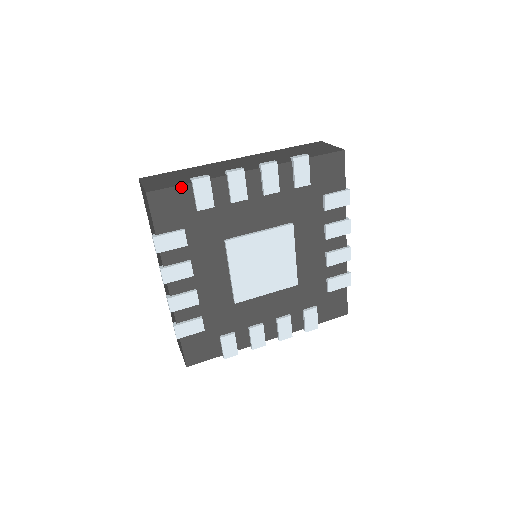
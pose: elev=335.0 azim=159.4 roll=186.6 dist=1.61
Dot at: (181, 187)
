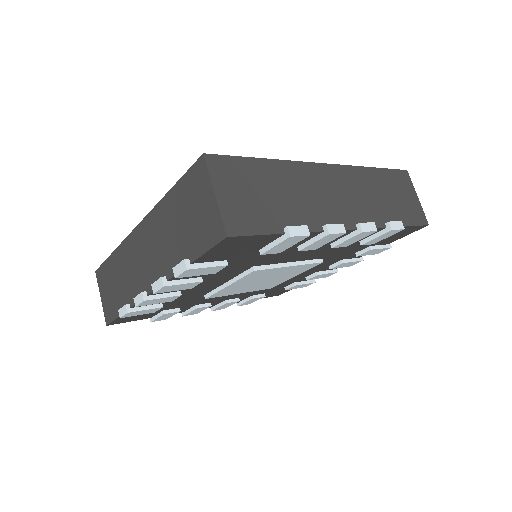
Dot at: (270, 235)
